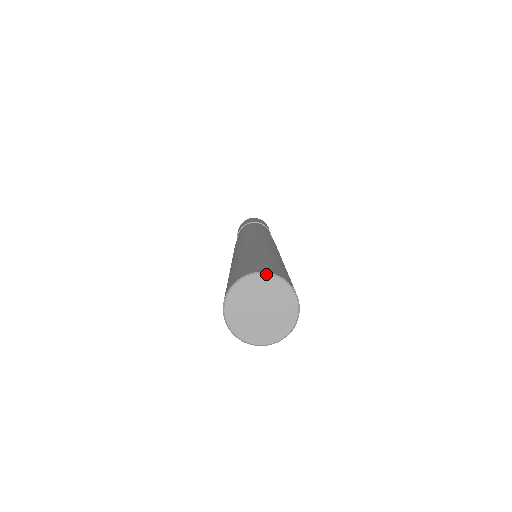
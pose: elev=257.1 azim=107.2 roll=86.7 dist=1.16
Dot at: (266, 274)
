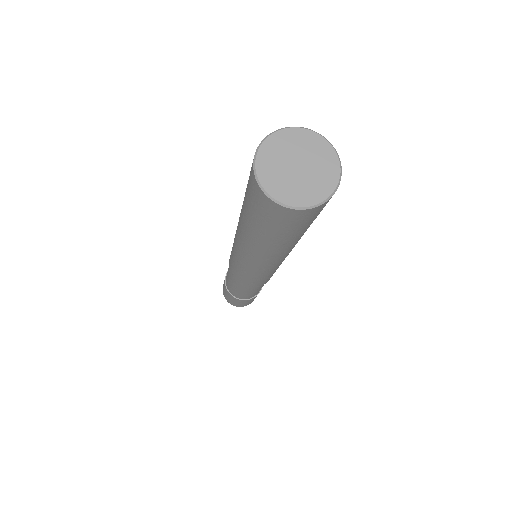
Dot at: (304, 128)
